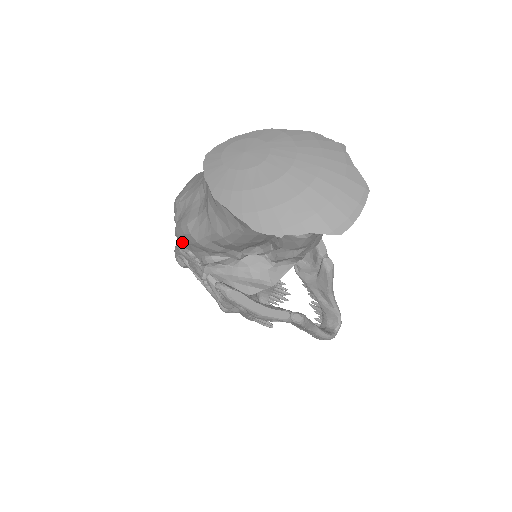
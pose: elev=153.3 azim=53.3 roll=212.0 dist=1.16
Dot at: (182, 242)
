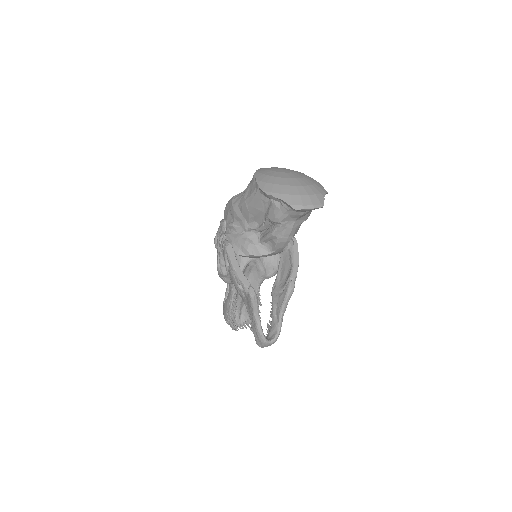
Dot at: (225, 212)
